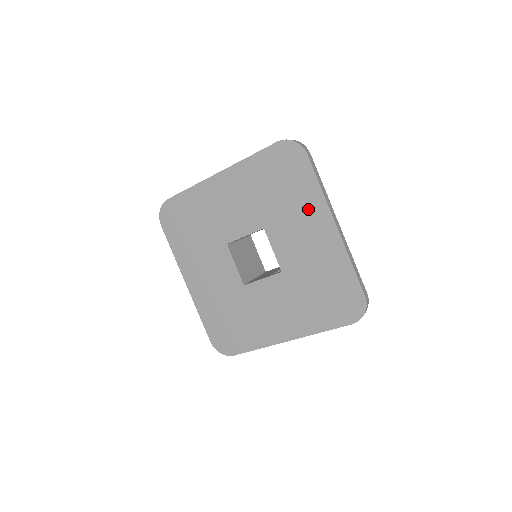
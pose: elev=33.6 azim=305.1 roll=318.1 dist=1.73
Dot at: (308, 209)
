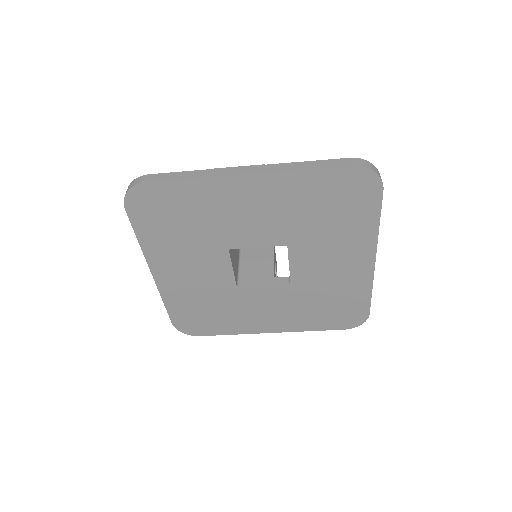
Dot at: (353, 241)
